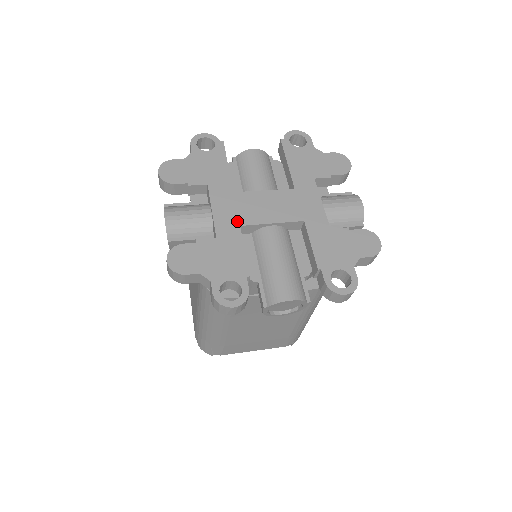
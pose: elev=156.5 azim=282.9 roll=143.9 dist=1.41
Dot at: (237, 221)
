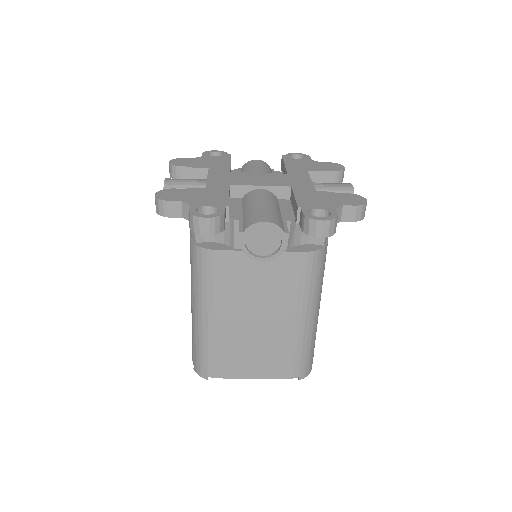
Dot at: (228, 183)
